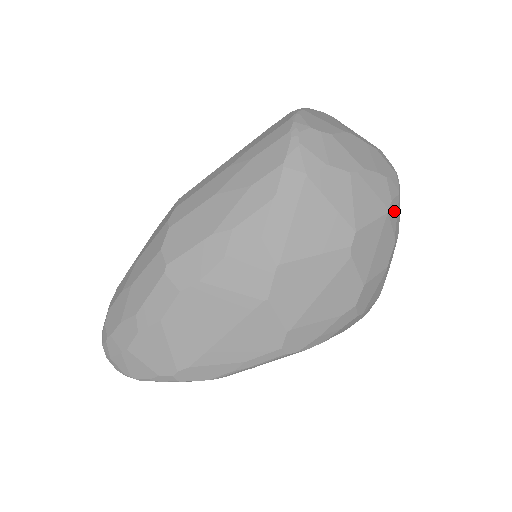
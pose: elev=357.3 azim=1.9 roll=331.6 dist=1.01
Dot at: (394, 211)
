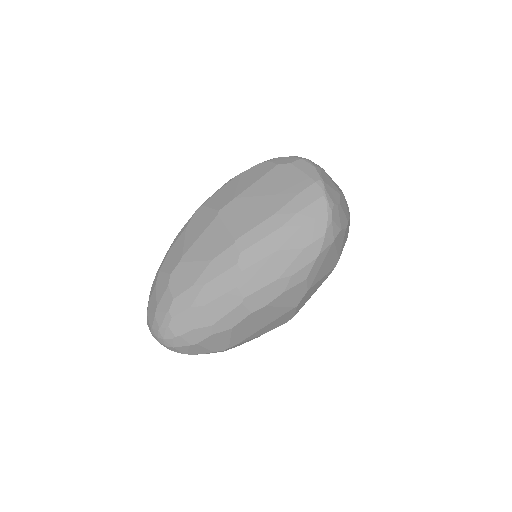
Dot at: occluded
